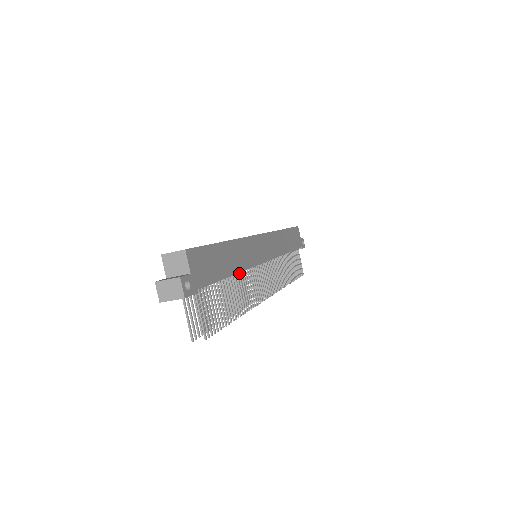
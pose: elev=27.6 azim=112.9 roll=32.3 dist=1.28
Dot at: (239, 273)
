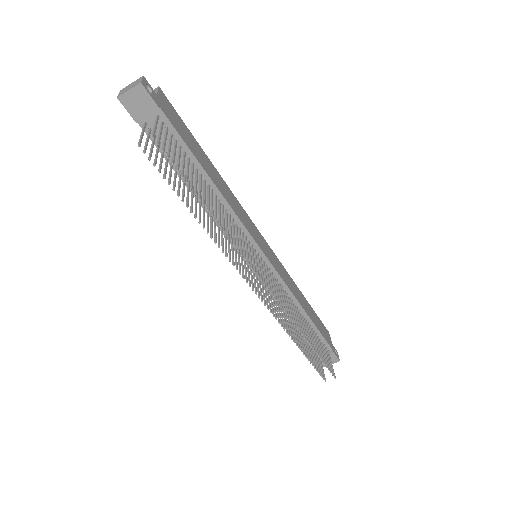
Dot at: (223, 205)
